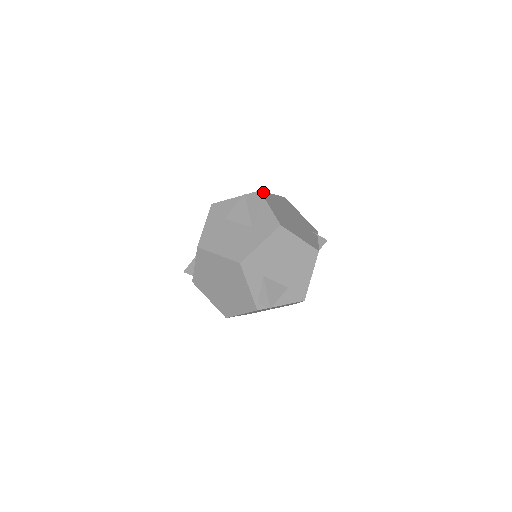
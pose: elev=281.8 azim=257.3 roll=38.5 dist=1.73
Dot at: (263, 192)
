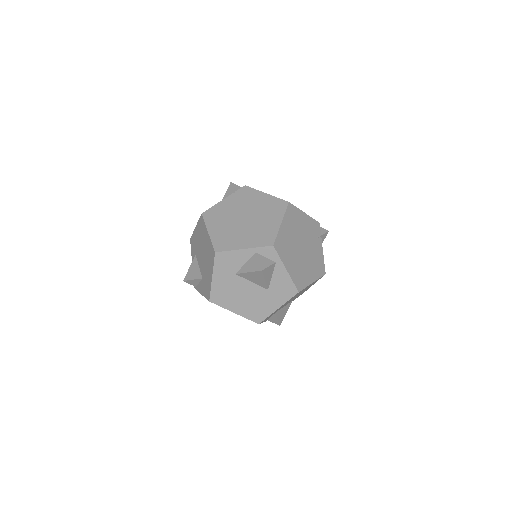
Dot at: (276, 243)
